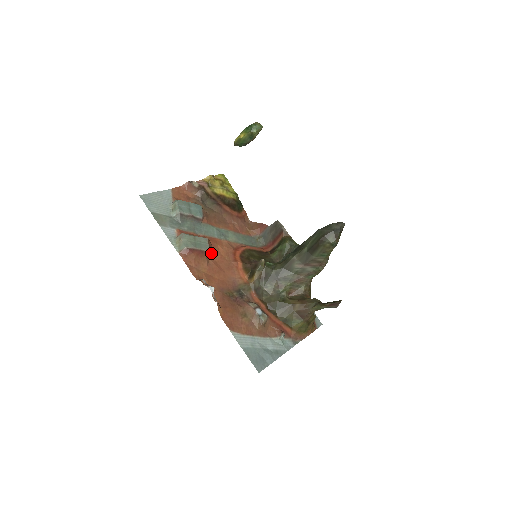
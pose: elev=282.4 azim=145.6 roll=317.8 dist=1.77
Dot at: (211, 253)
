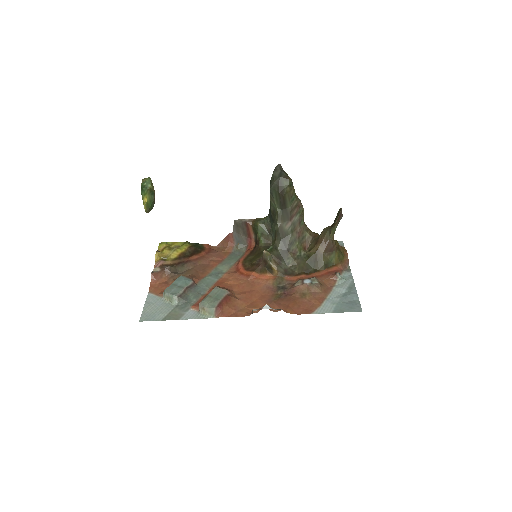
Dot at: (230, 291)
